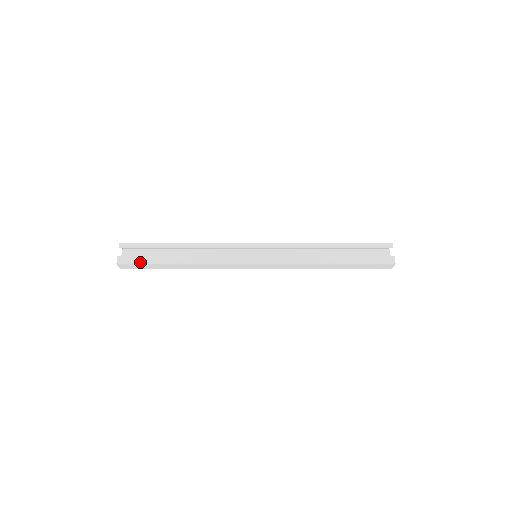
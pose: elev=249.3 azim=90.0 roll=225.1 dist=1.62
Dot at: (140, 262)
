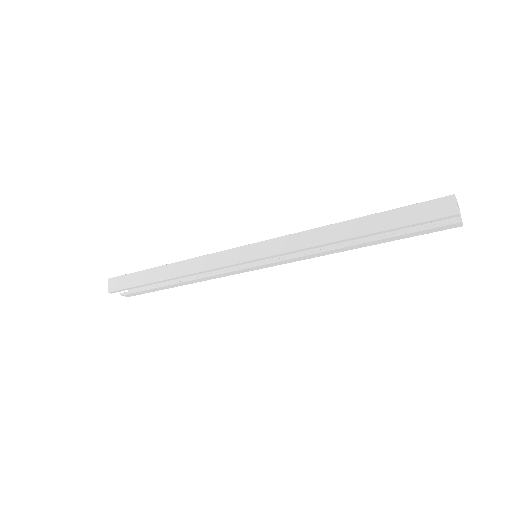
Dot at: occluded
